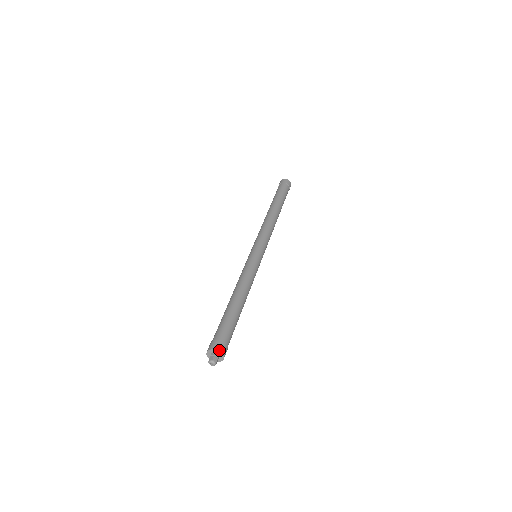
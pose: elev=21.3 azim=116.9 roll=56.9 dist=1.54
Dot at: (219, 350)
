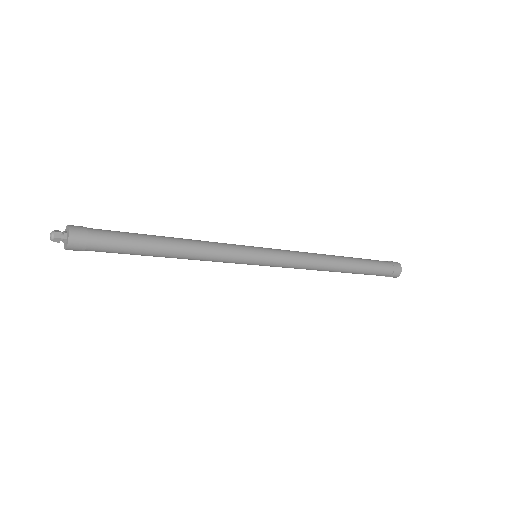
Dot at: (70, 225)
